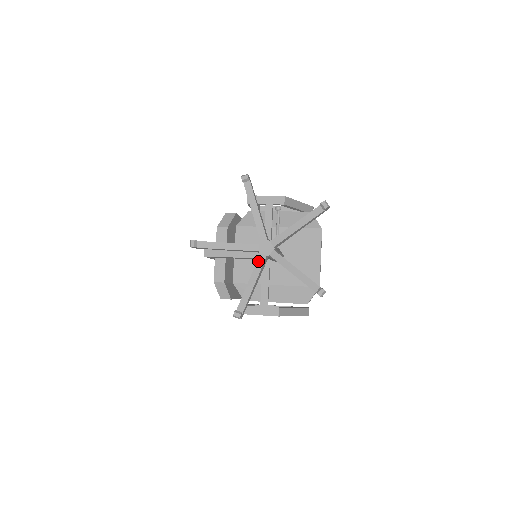
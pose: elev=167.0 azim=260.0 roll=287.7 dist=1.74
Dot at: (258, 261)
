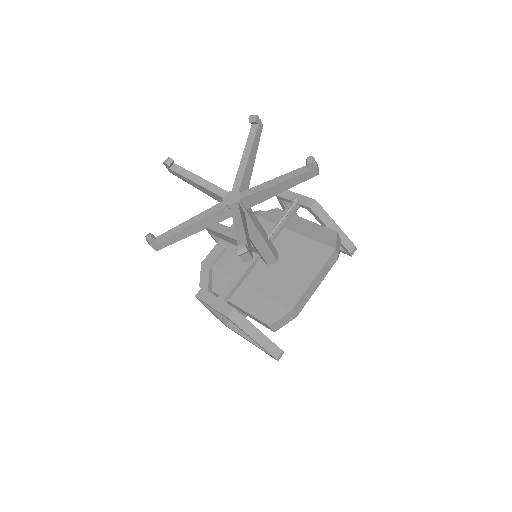
Dot at: (215, 206)
